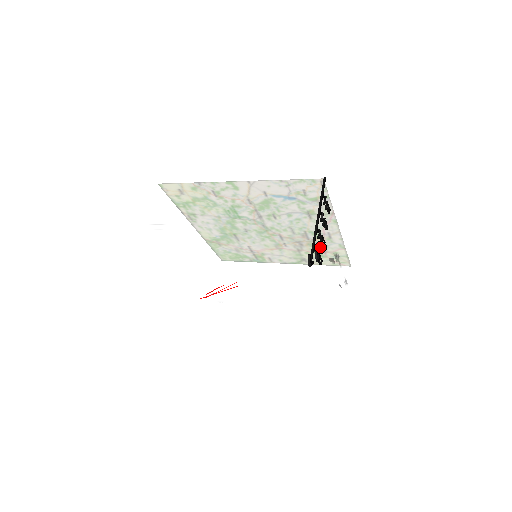
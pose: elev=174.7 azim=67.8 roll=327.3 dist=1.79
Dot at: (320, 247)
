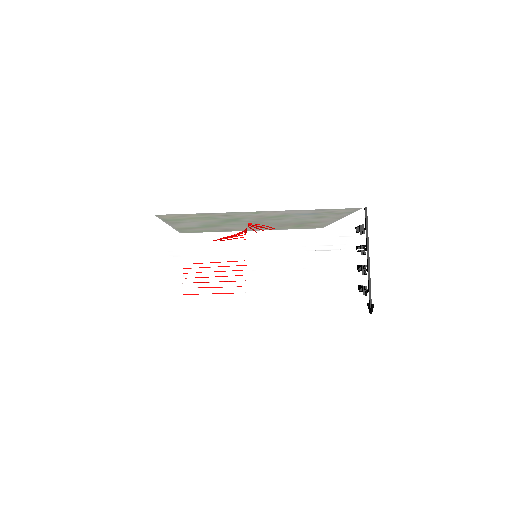
Dot at: occluded
